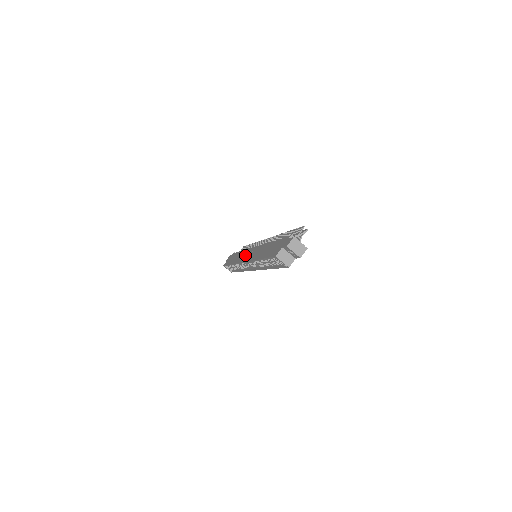
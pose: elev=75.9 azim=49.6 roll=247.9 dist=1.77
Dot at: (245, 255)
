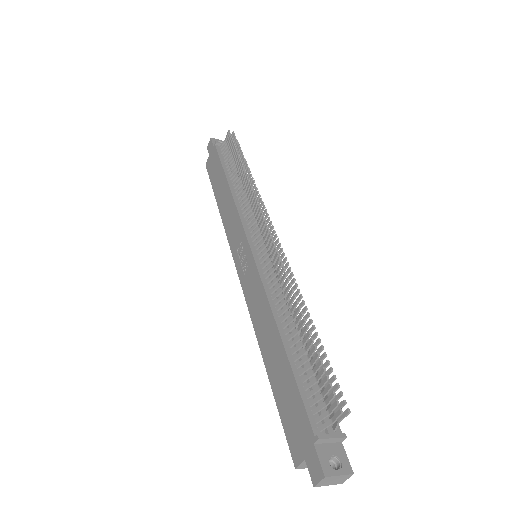
Dot at: (237, 243)
